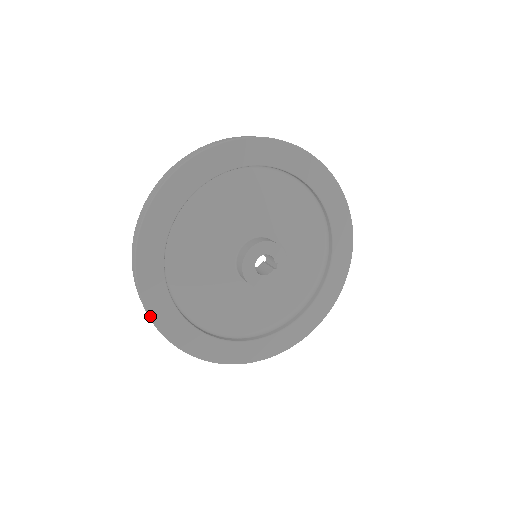
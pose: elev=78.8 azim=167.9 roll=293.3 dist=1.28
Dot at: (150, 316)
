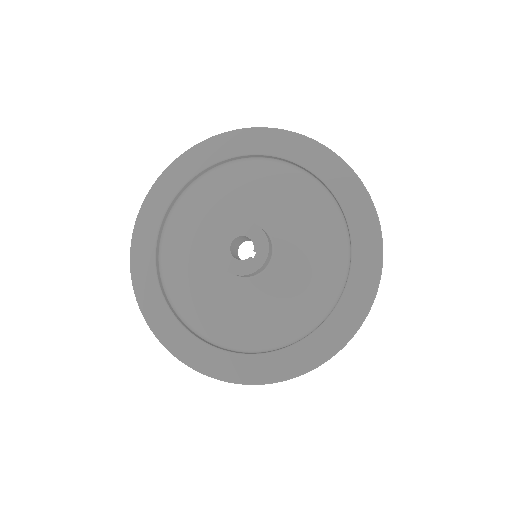
Dot at: (131, 265)
